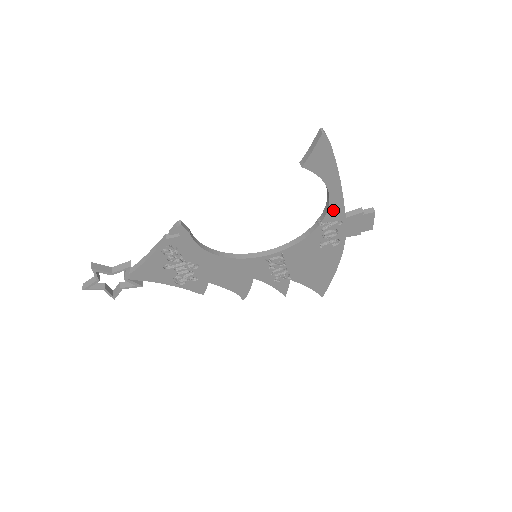
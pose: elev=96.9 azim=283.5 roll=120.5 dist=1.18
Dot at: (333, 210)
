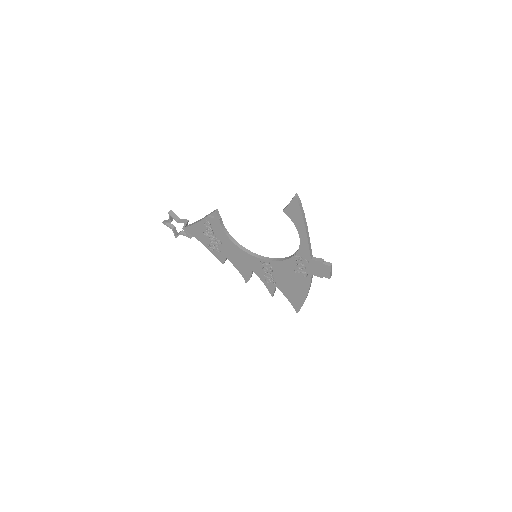
Dot at: (303, 250)
